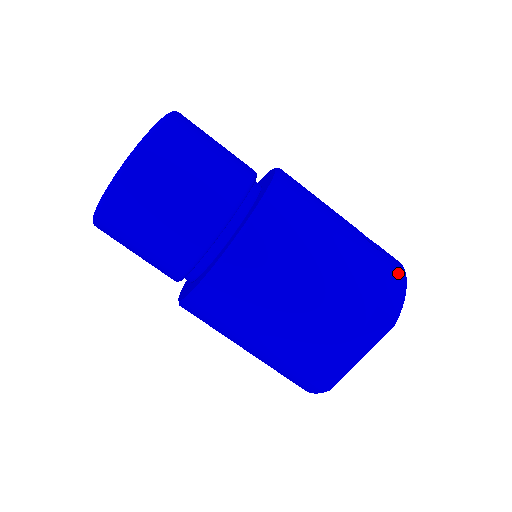
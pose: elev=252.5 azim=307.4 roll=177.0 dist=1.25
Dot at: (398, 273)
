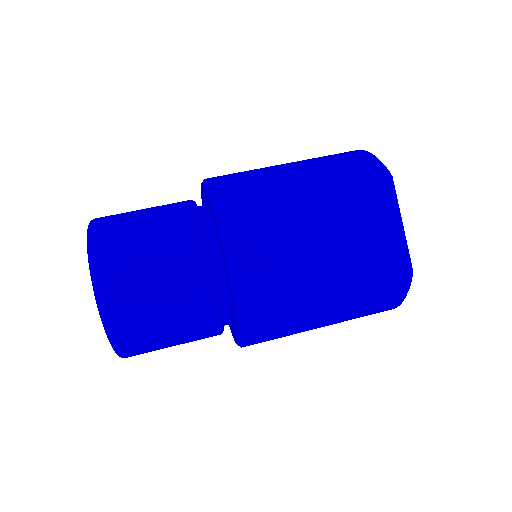
Dot at: (353, 152)
